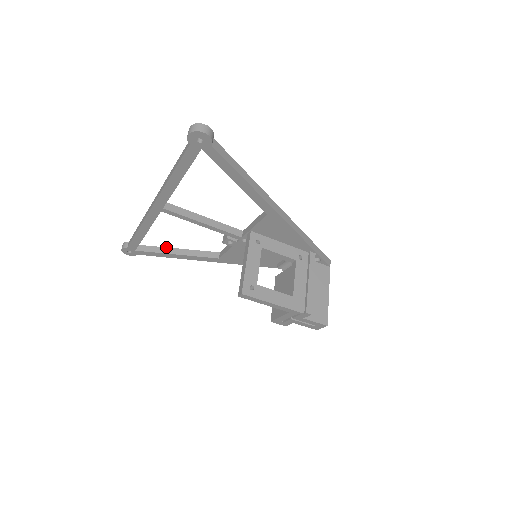
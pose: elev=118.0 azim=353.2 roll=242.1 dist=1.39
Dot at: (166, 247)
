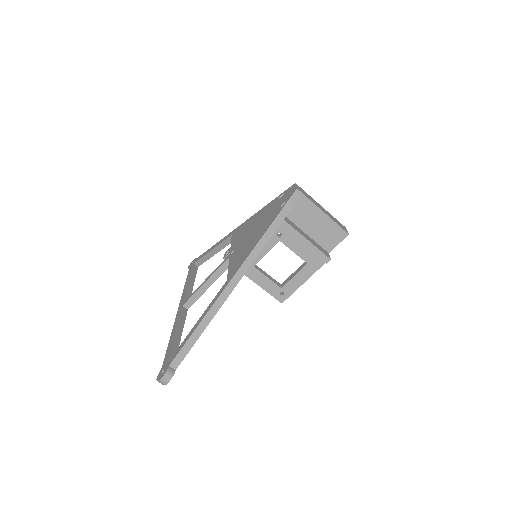
Dot at: (206, 254)
